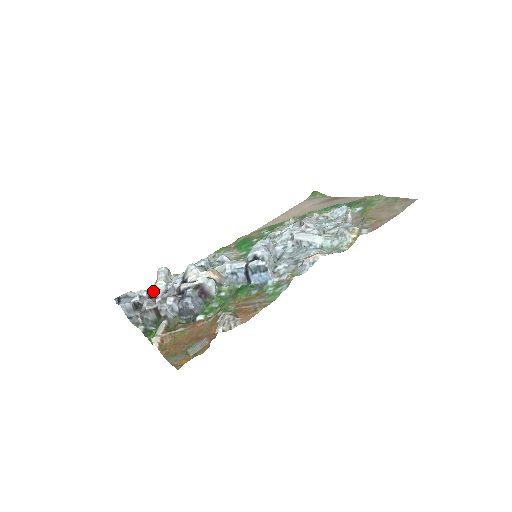
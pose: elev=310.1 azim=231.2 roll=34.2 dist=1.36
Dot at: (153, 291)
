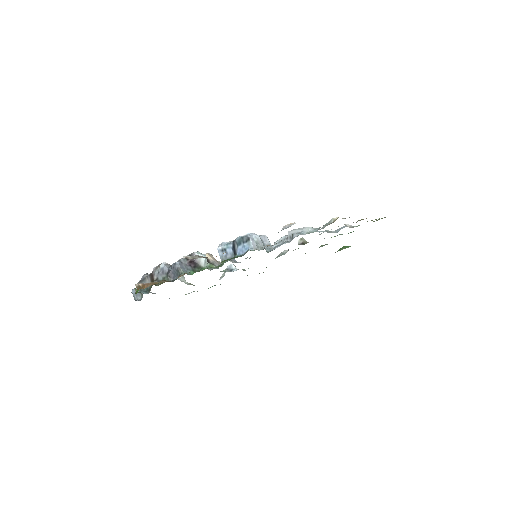
Dot at: occluded
